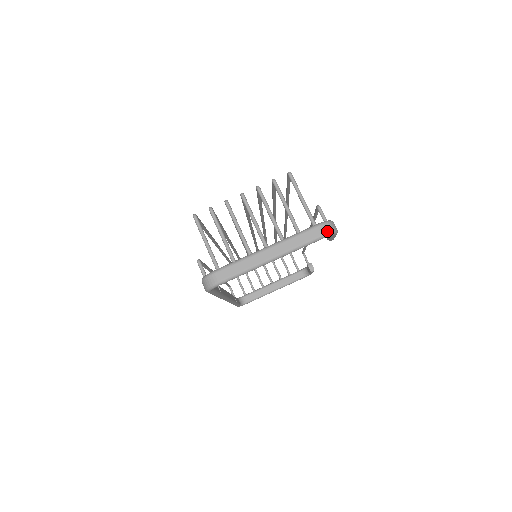
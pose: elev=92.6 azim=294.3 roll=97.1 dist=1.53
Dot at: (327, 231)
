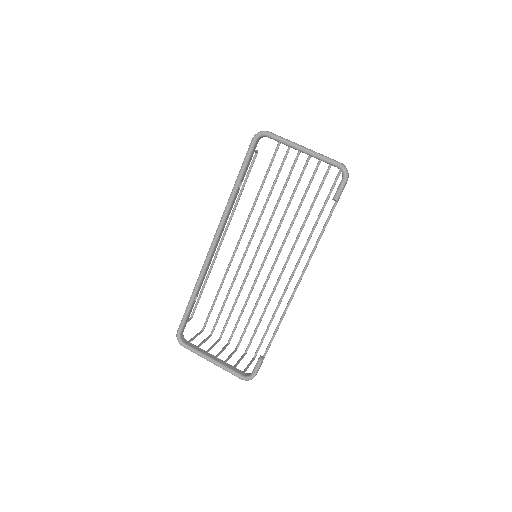
Dot at: (344, 165)
